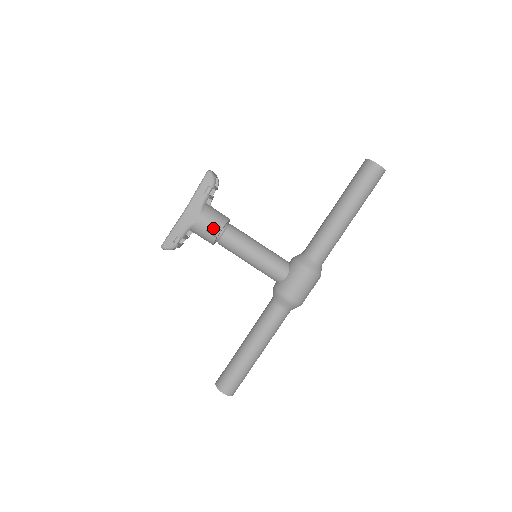
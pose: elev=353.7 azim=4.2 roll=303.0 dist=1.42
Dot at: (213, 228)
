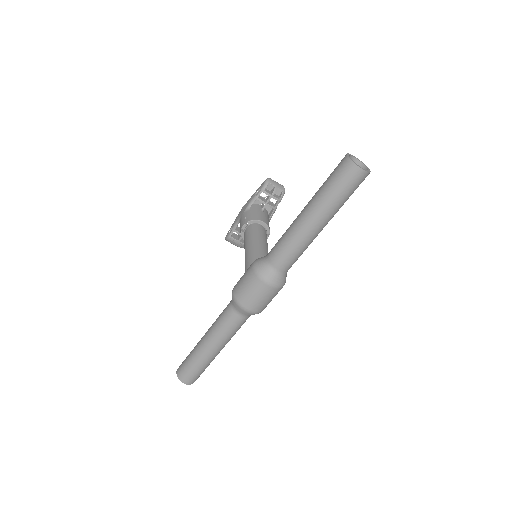
Dot at: (243, 222)
